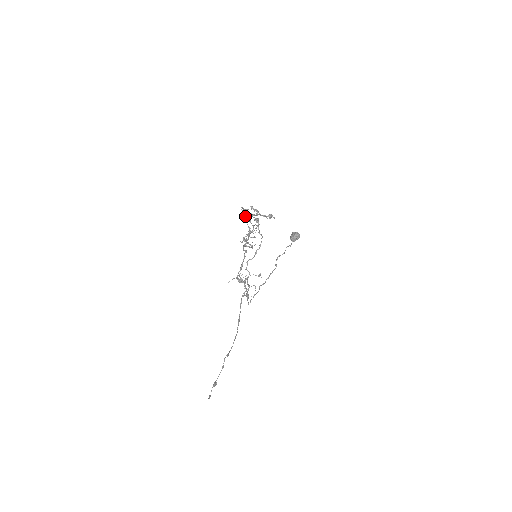
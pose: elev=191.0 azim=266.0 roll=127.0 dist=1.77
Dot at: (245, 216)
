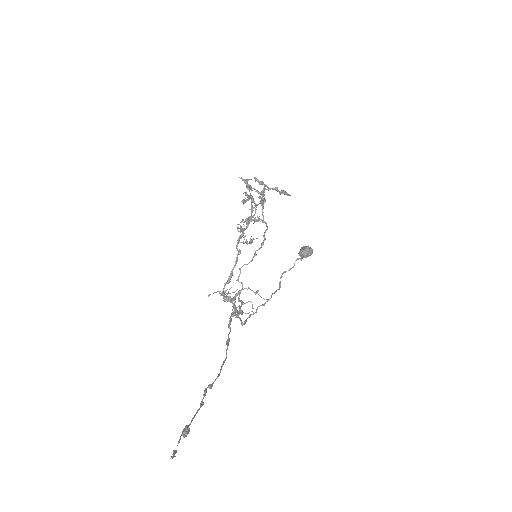
Dot at: occluded
